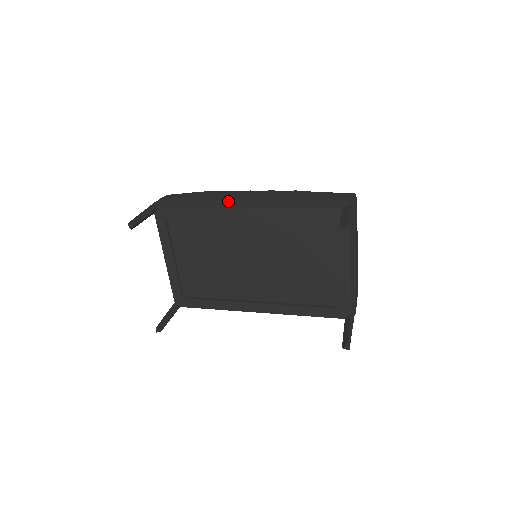
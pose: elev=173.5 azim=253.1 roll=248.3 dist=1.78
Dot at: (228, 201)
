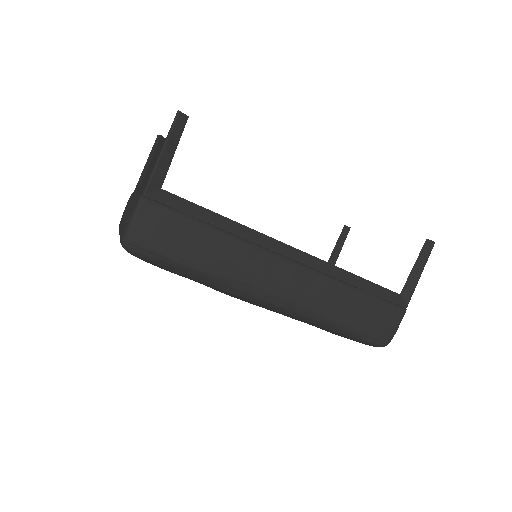
Dot at: occluded
